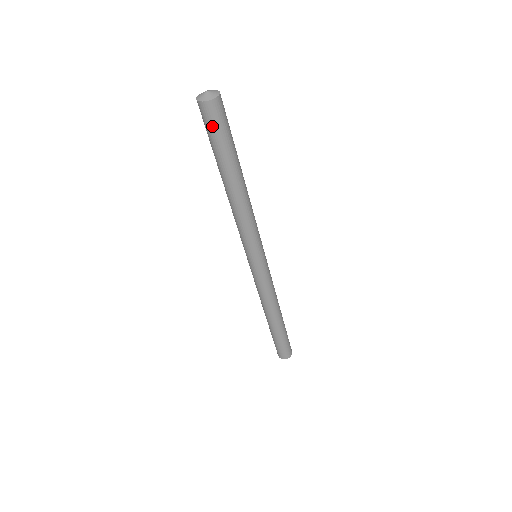
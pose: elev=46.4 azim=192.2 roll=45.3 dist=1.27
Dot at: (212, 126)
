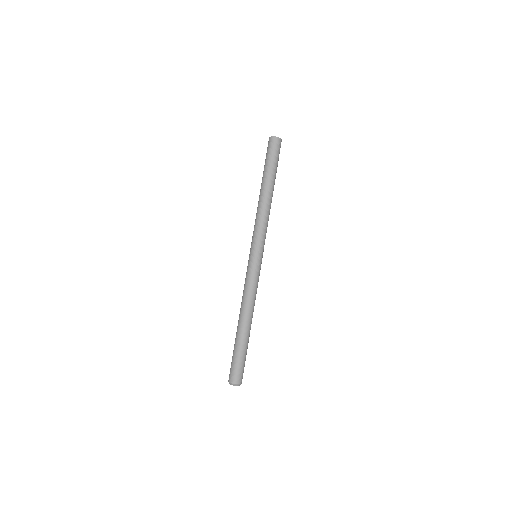
Dot at: (276, 151)
